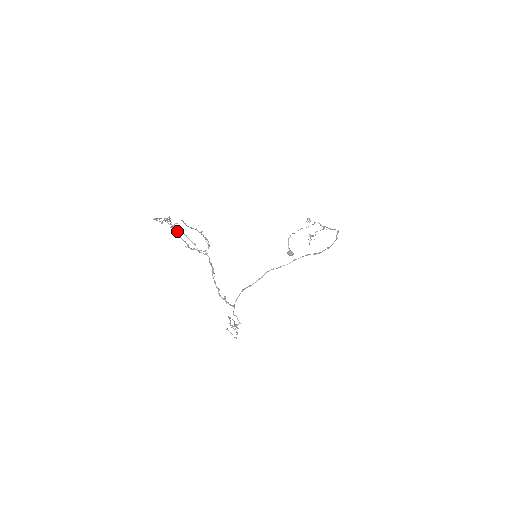
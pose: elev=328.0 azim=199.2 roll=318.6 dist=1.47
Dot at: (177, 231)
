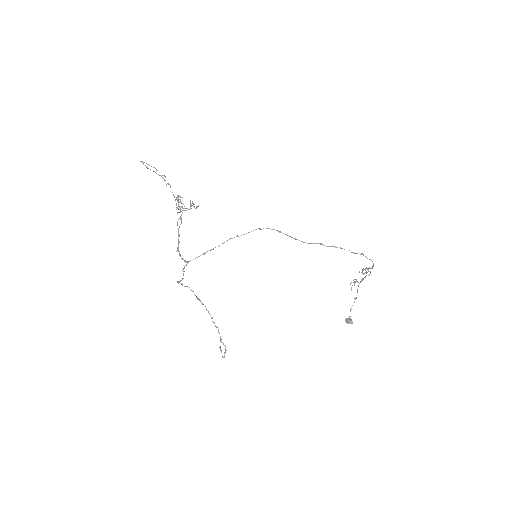
Dot at: occluded
